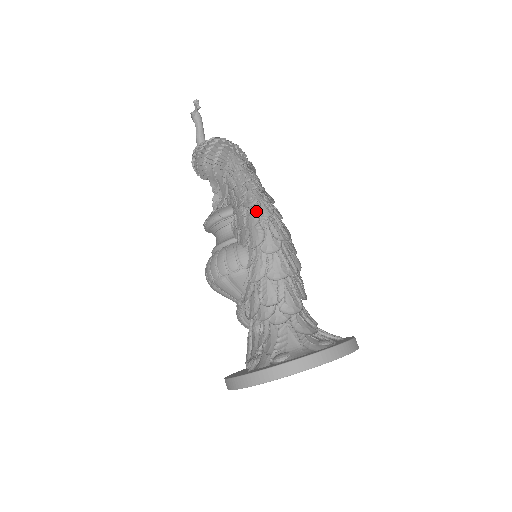
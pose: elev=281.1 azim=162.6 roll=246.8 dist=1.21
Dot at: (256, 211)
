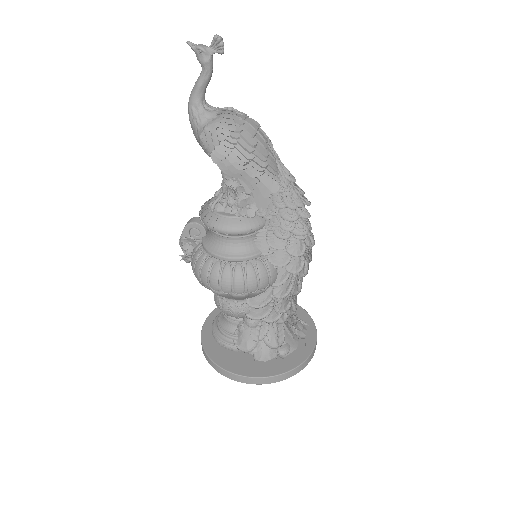
Dot at: (301, 238)
